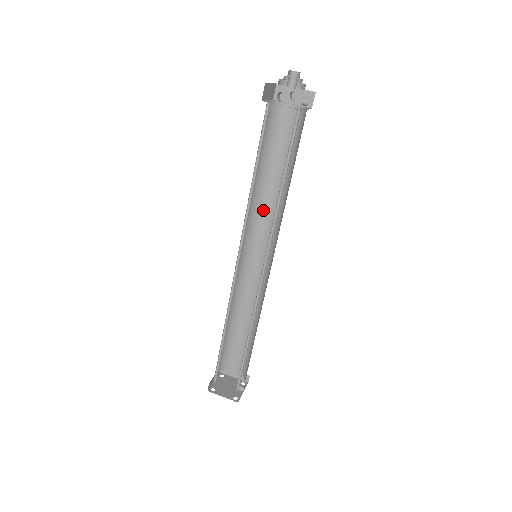
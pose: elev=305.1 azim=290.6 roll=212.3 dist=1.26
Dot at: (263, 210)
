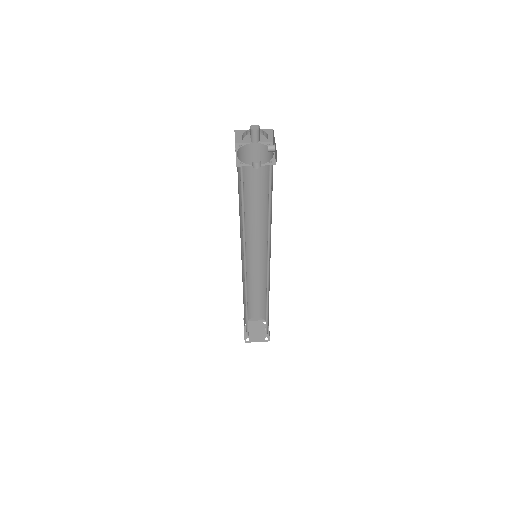
Dot at: (249, 221)
